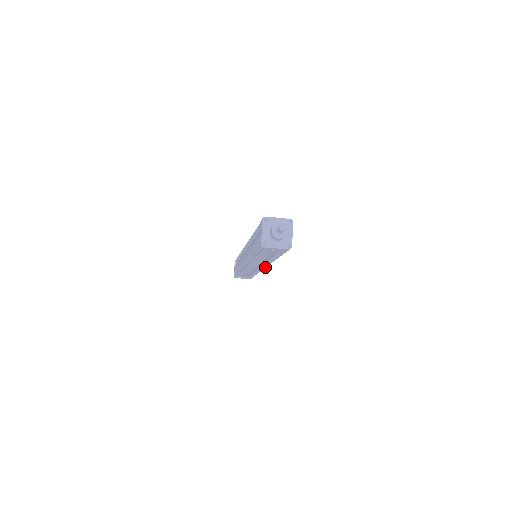
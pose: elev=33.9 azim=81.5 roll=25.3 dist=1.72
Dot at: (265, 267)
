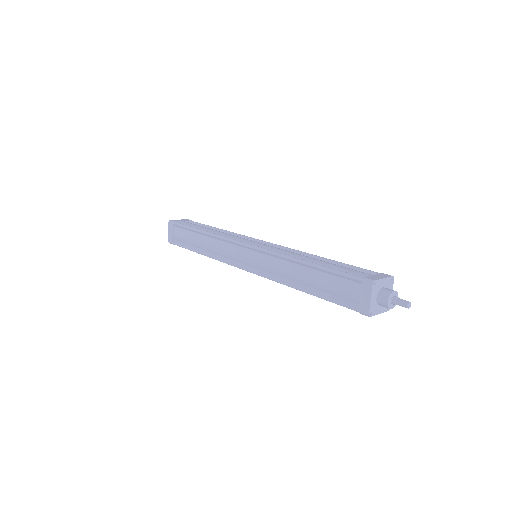
Dot at: occluded
